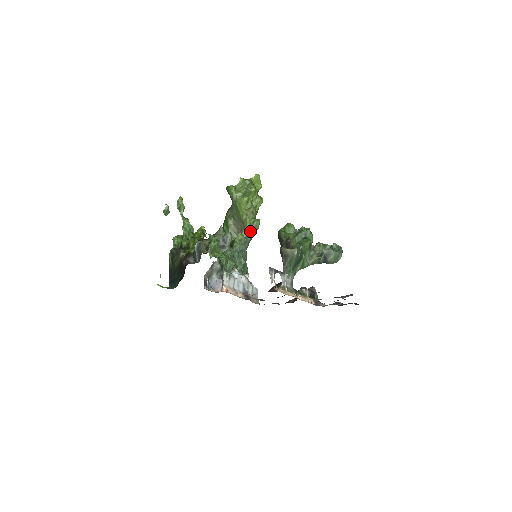
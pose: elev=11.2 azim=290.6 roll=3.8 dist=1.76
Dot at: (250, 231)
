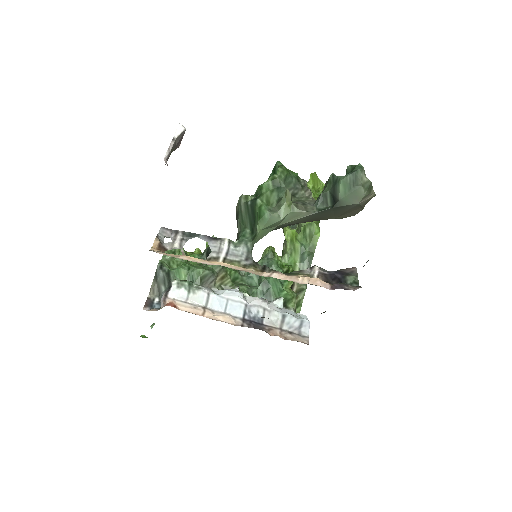
Dot at: (306, 245)
